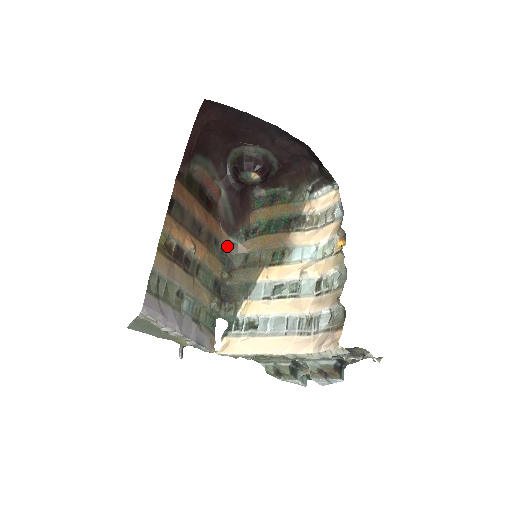
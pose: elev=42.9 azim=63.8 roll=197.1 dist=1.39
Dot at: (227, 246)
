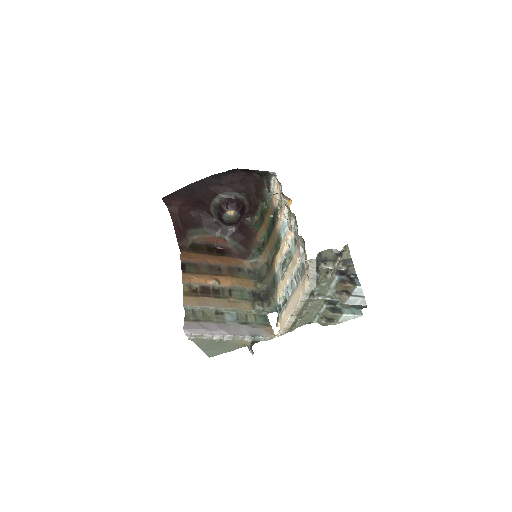
Dot at: (251, 267)
